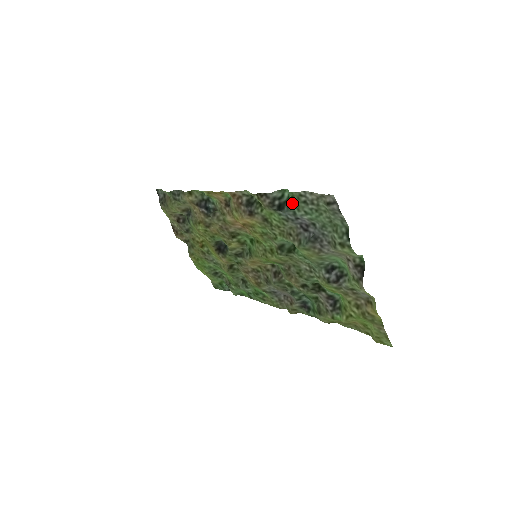
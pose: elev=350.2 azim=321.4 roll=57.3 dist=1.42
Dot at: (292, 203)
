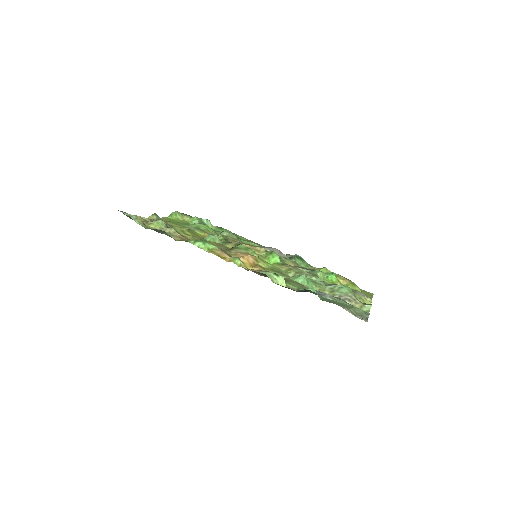
Dot at: occluded
